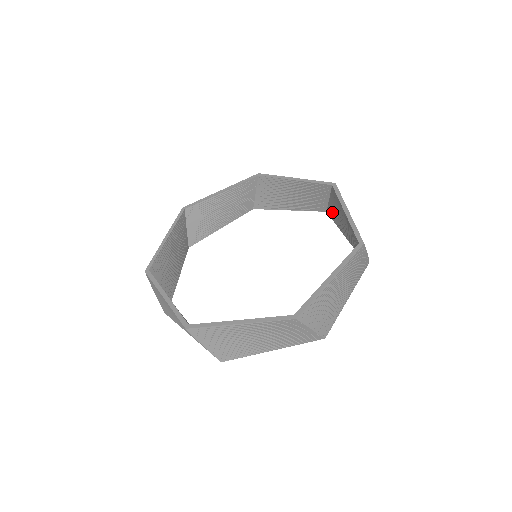
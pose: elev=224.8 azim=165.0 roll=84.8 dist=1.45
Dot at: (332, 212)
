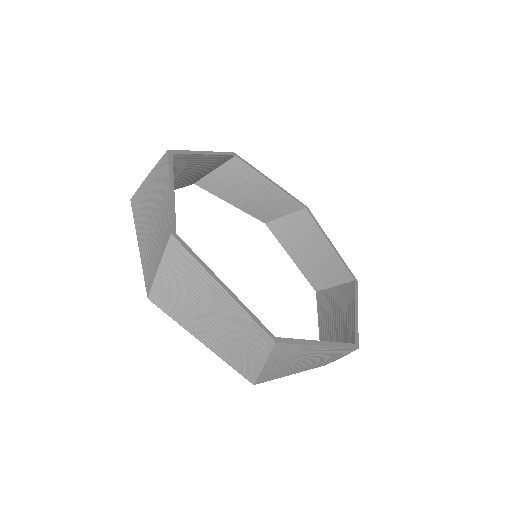
Dot at: (326, 297)
